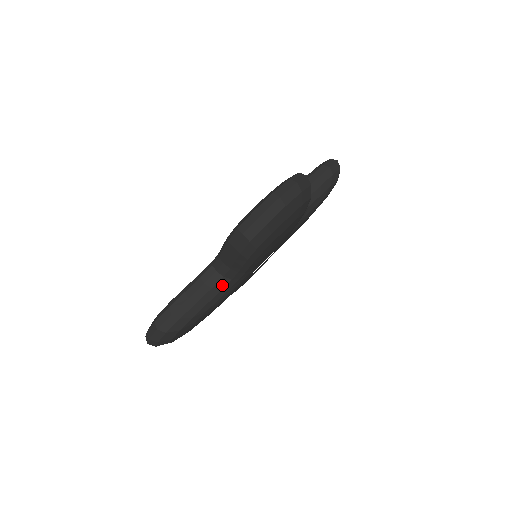
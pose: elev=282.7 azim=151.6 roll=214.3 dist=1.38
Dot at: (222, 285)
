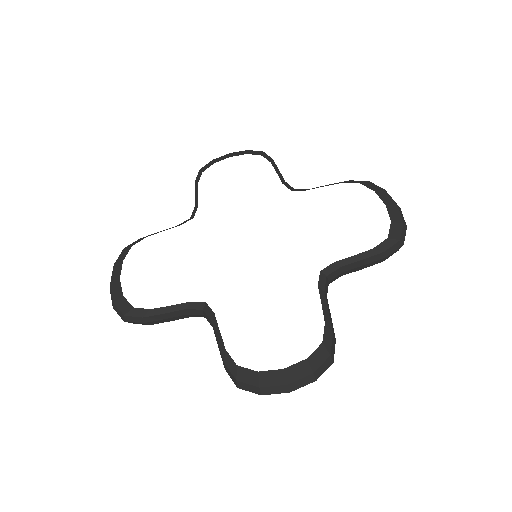
Dot at: occluded
